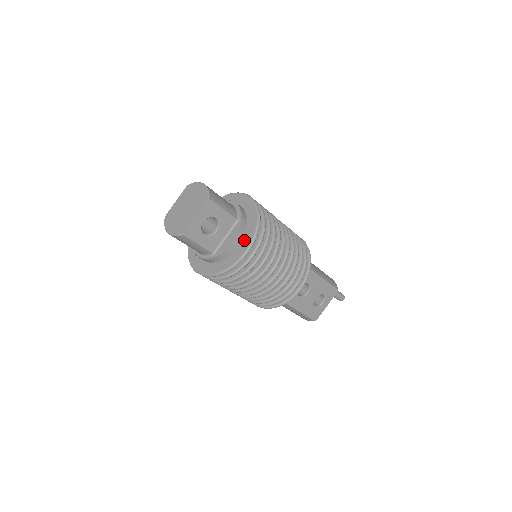
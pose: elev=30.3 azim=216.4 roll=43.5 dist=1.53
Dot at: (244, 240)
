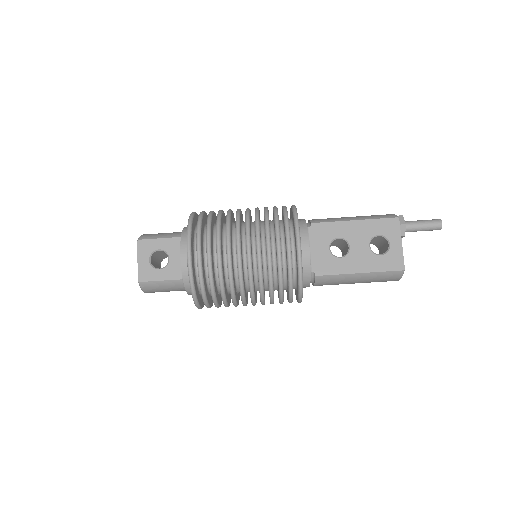
Dot at: occluded
